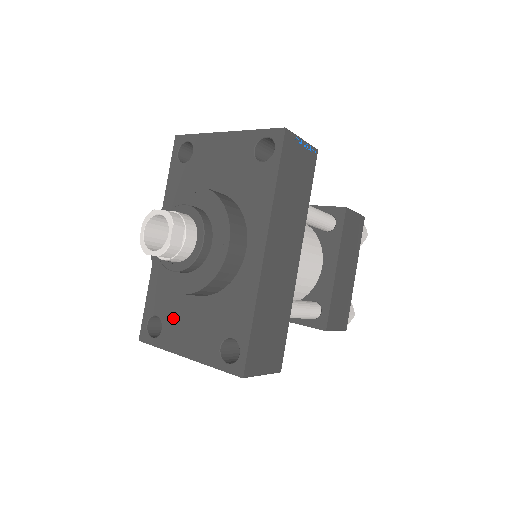
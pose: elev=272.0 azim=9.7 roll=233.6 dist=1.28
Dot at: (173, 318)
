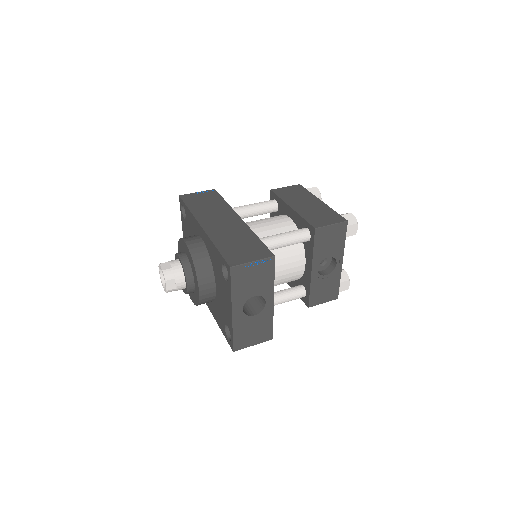
Dot at: (223, 313)
